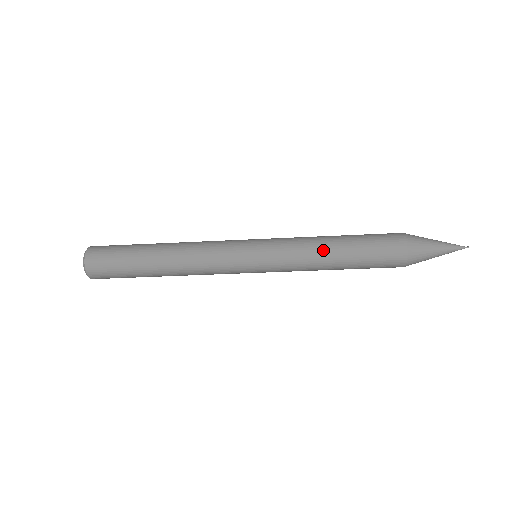
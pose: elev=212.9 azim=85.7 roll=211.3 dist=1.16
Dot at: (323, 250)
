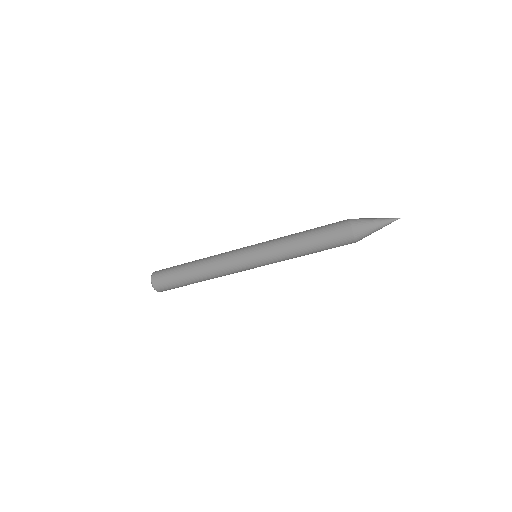
Dot at: (295, 234)
